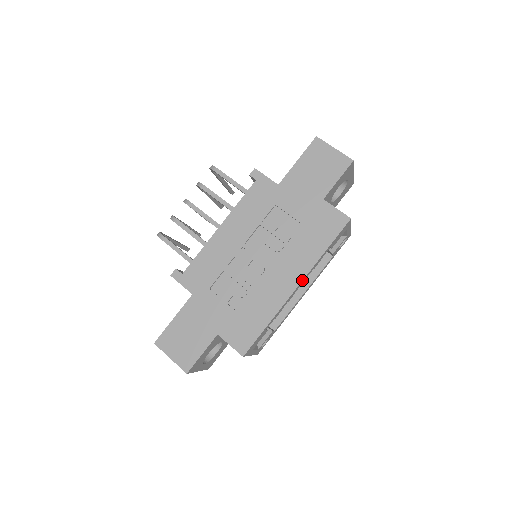
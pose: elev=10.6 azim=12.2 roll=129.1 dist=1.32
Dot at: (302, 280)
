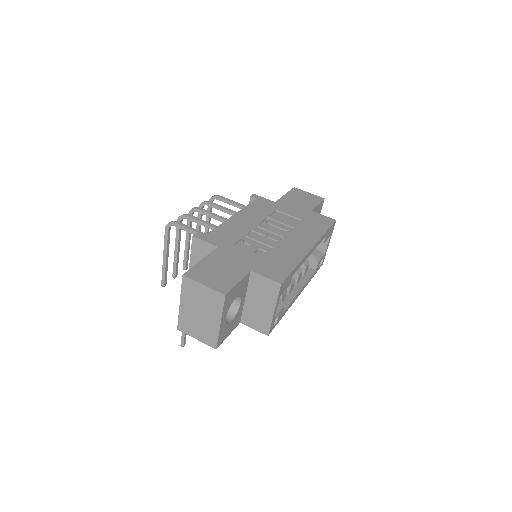
Dot at: (315, 244)
